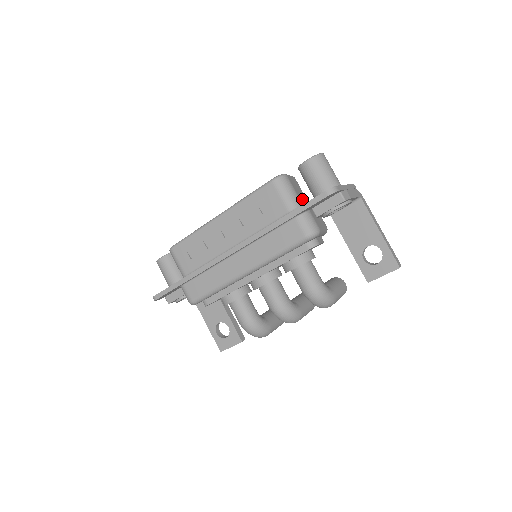
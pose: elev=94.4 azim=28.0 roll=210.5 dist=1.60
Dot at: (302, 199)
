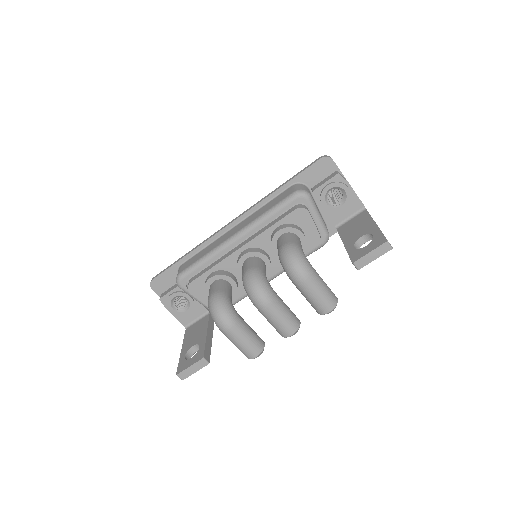
Dot at: occluded
